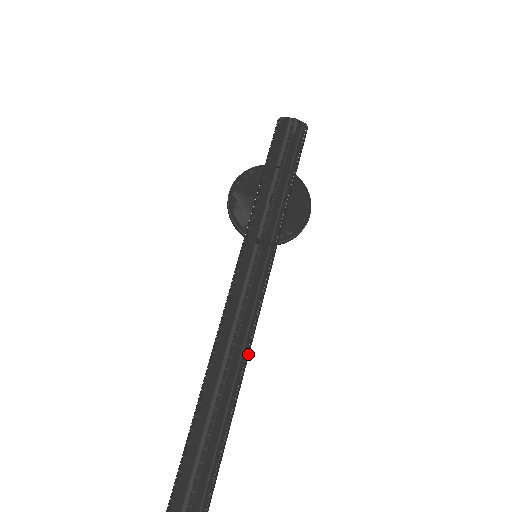
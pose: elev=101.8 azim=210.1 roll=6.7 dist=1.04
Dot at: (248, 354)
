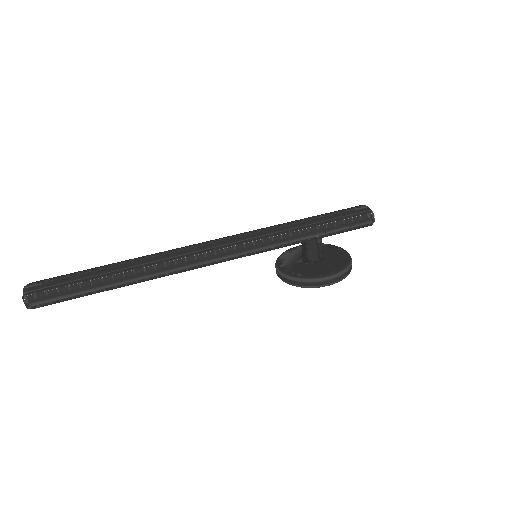
Dot at: (171, 263)
